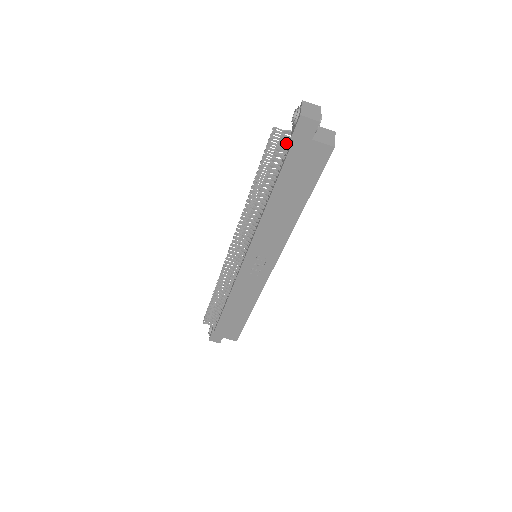
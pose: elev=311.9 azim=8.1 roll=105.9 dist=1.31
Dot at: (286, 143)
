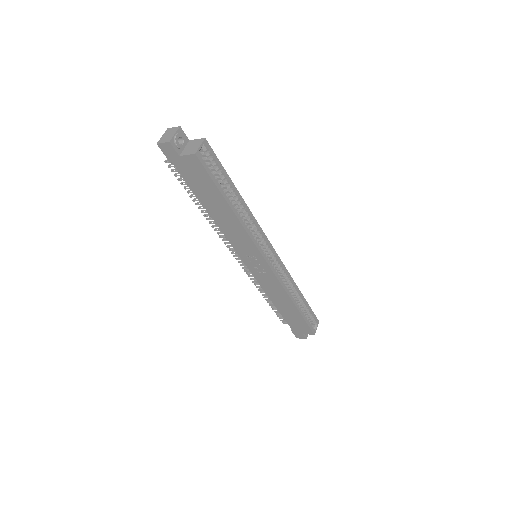
Dot at: occluded
